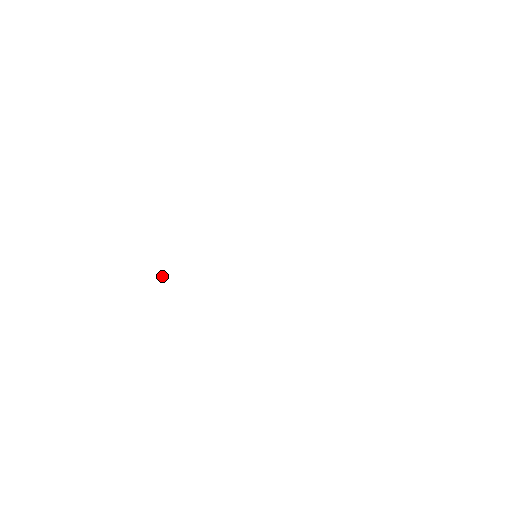
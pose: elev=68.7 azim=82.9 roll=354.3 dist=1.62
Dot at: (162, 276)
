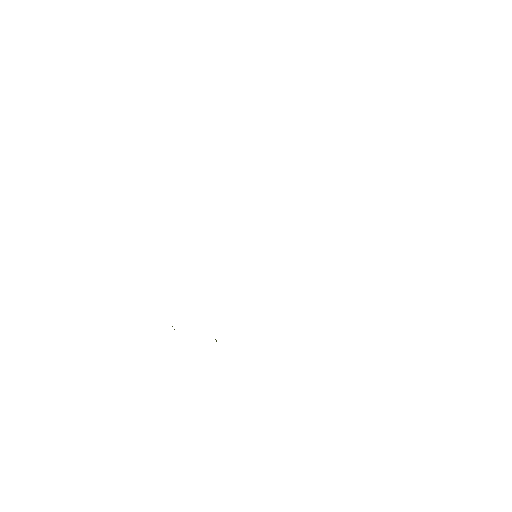
Dot at: occluded
